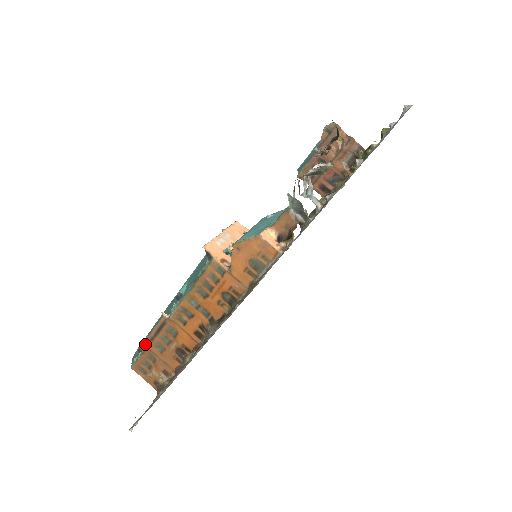
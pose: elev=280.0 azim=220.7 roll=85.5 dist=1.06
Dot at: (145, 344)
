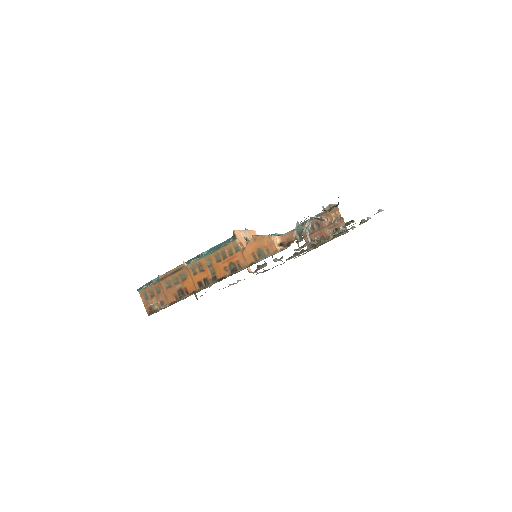
Dot at: (159, 278)
